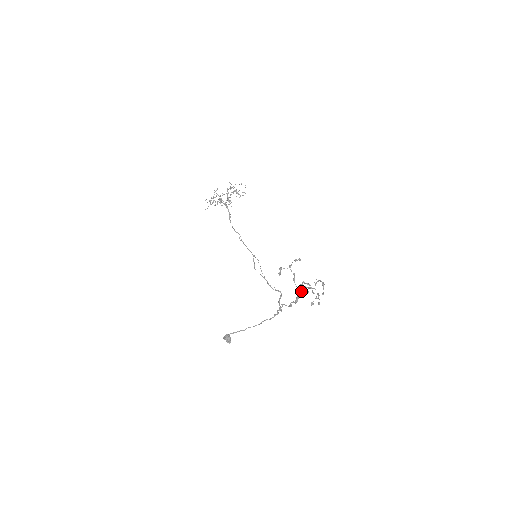
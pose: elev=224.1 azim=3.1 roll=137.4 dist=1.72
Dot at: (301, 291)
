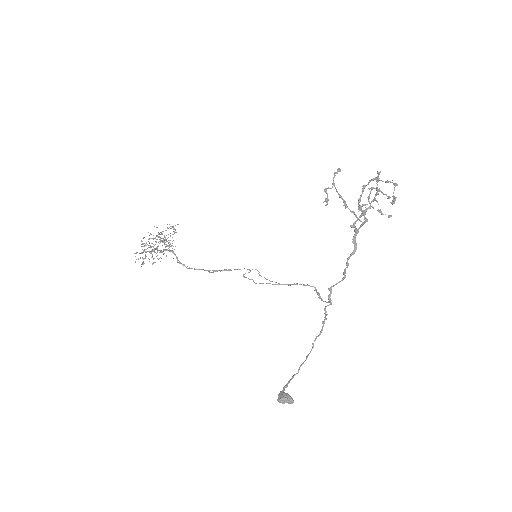
Dot at: (355, 227)
